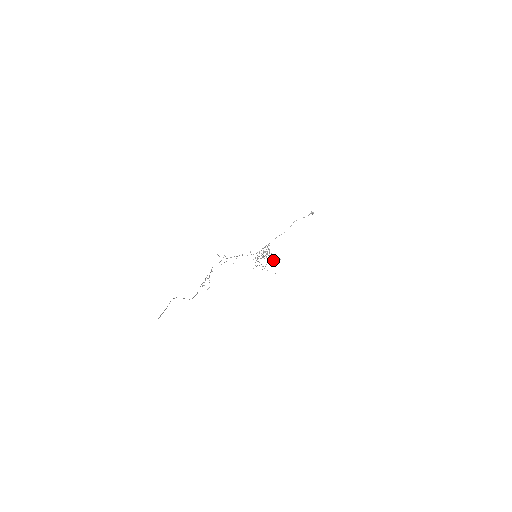
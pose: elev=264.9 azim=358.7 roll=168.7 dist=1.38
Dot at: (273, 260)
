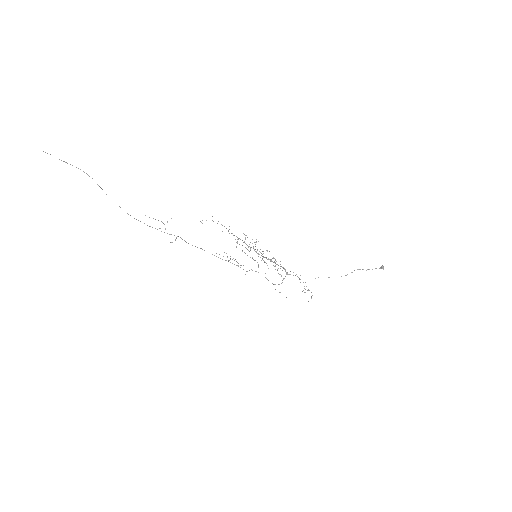
Dot at: occluded
